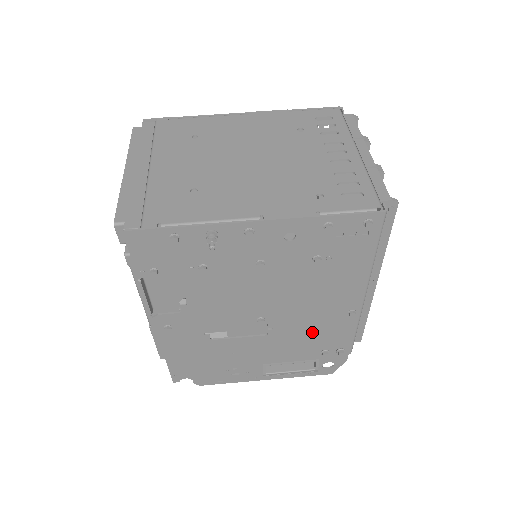
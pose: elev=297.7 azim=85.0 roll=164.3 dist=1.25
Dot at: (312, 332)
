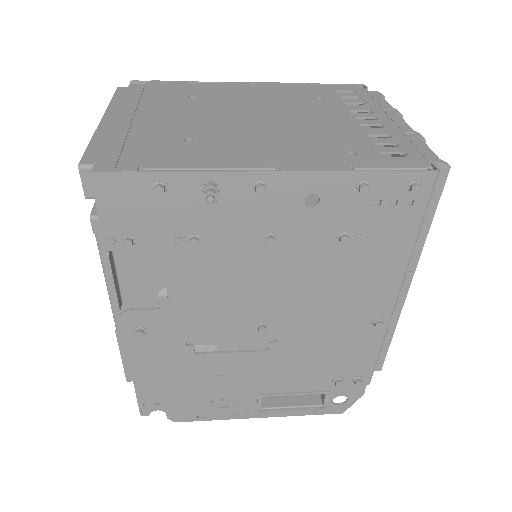
Dot at: (325, 350)
